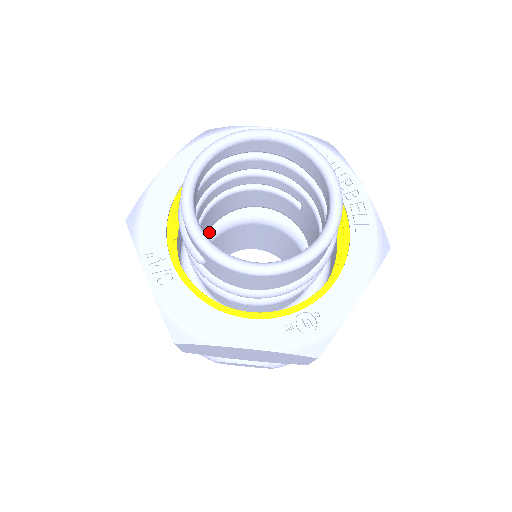
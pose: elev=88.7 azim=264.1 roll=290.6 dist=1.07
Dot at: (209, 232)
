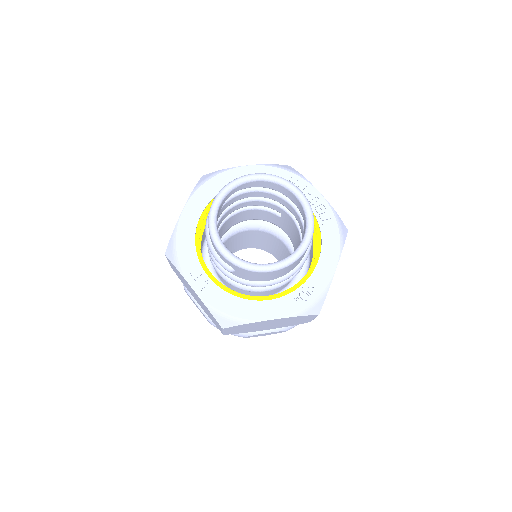
Dot at: occluded
